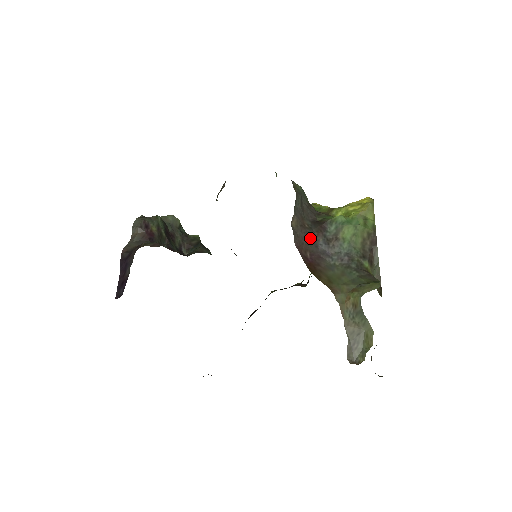
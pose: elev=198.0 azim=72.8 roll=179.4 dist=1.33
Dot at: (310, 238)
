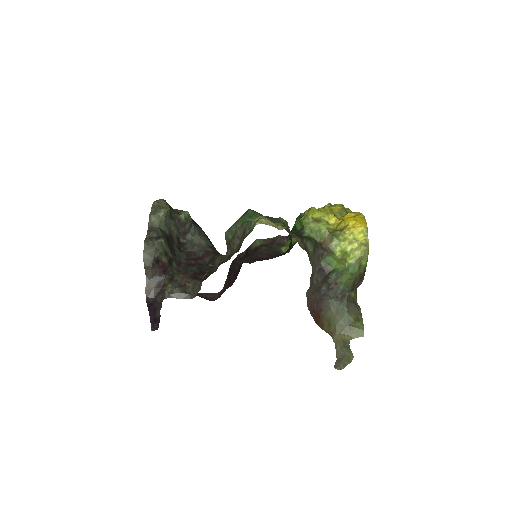
Dot at: (317, 291)
